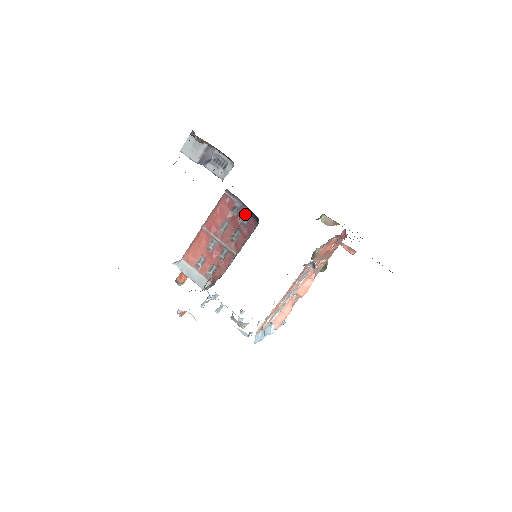
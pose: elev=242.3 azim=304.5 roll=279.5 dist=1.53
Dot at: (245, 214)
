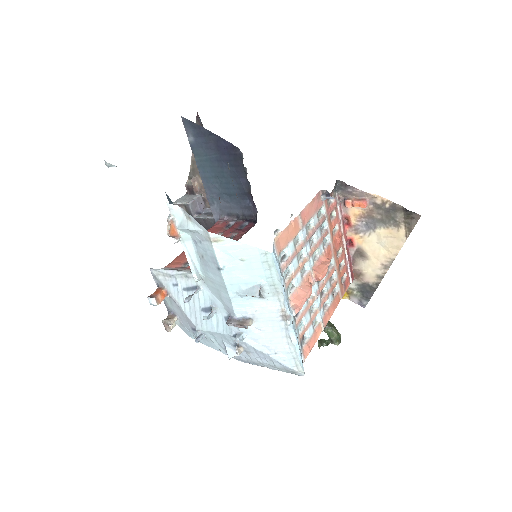
Dot at: (240, 224)
